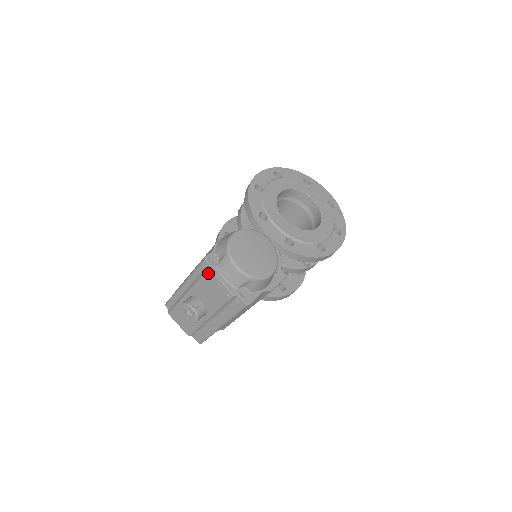
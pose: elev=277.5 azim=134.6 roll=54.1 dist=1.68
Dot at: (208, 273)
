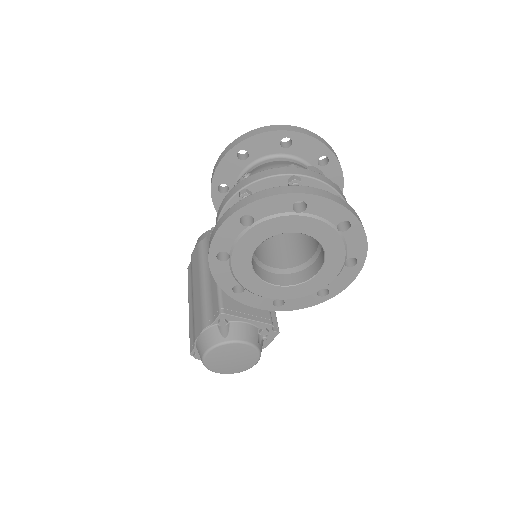
Dot at: occluded
